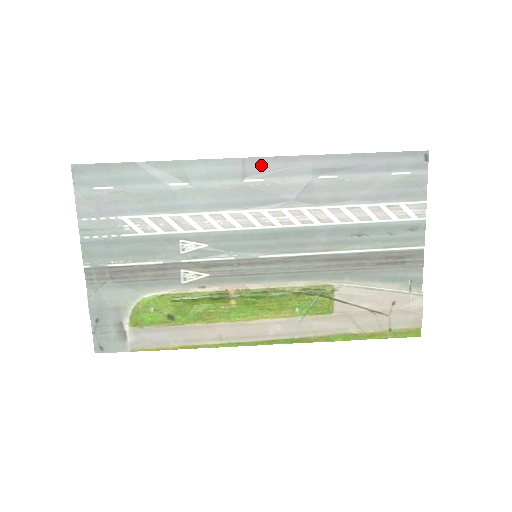
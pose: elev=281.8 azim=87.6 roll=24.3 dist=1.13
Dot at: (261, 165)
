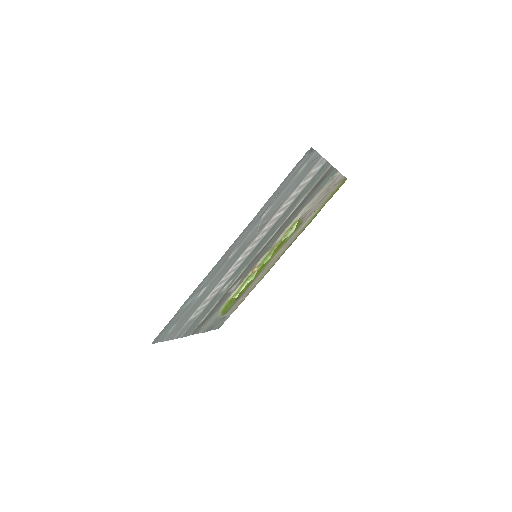
Dot at: (232, 248)
